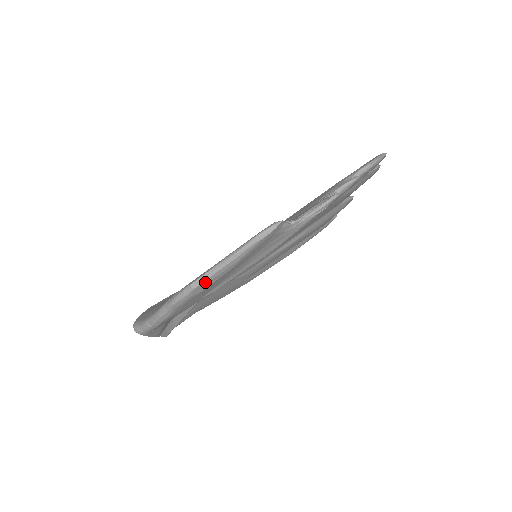
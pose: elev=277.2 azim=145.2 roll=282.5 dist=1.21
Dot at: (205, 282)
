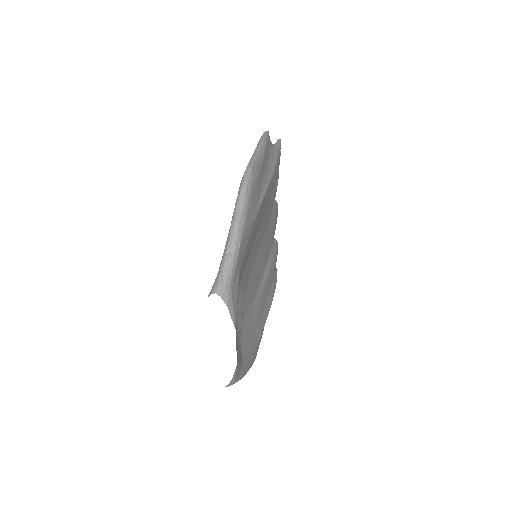
Dot at: (255, 164)
